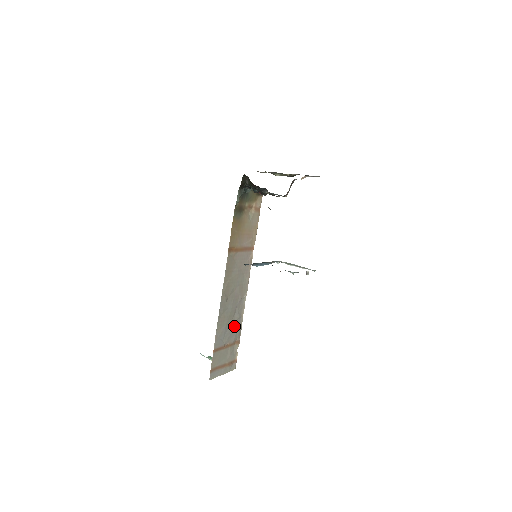
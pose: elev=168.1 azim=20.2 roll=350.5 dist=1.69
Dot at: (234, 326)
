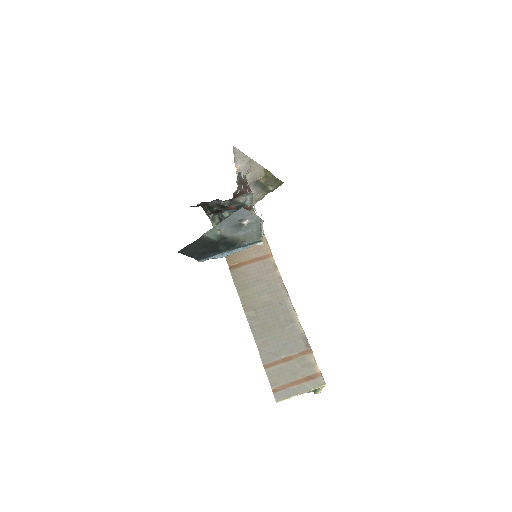
Dot at: (288, 335)
